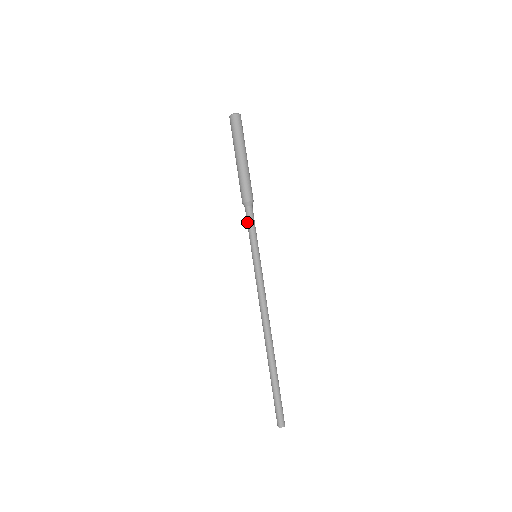
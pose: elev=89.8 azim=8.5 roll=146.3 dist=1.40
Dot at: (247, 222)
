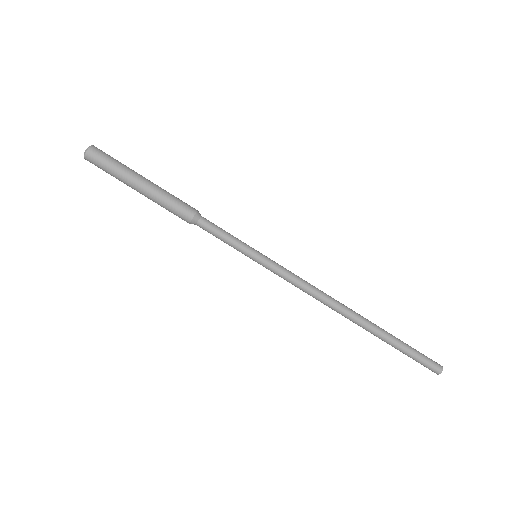
Dot at: (214, 235)
